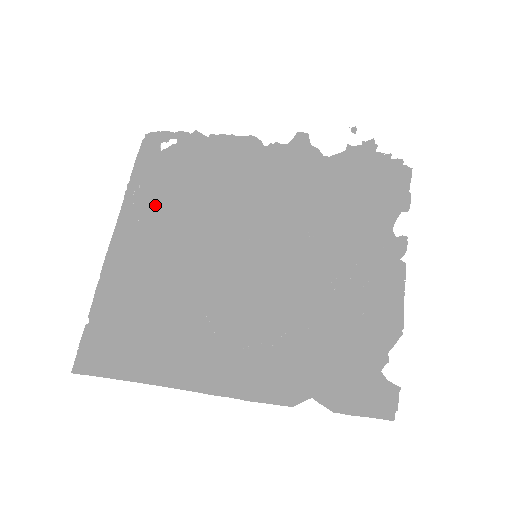
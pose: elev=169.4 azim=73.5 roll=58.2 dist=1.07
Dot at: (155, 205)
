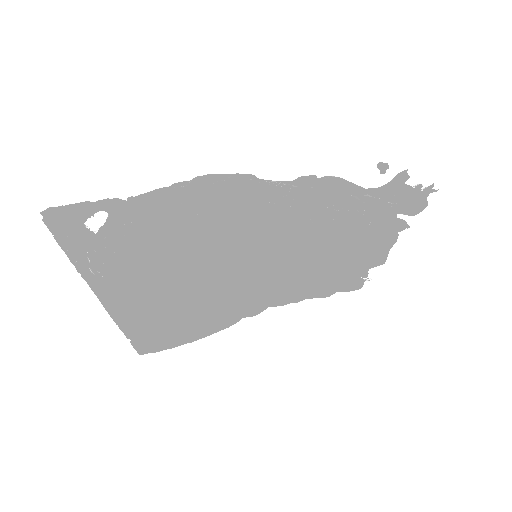
Dot at: (126, 268)
